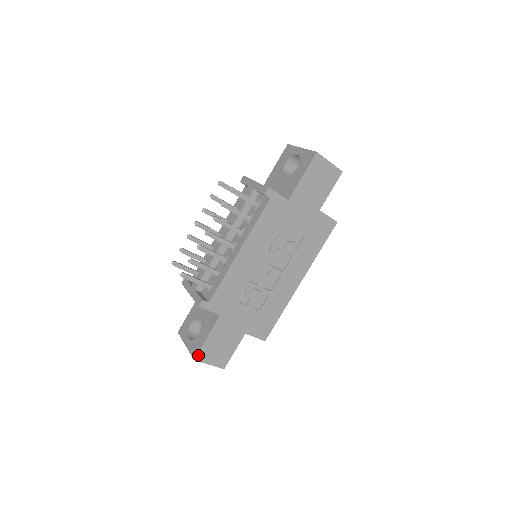
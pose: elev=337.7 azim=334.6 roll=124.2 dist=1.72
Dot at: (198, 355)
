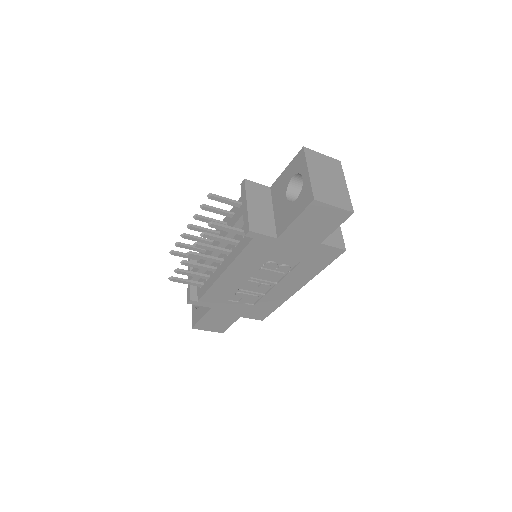
Dot at: (195, 326)
